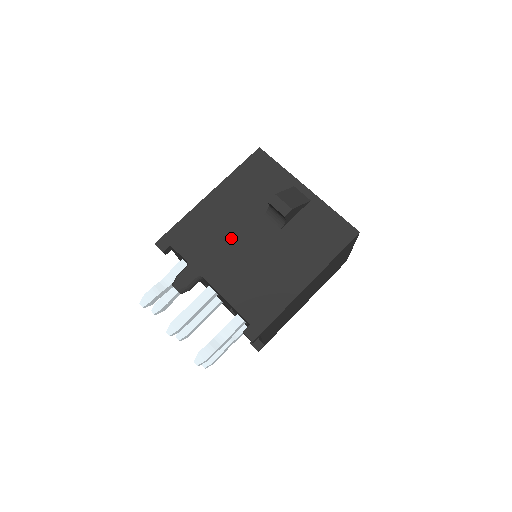
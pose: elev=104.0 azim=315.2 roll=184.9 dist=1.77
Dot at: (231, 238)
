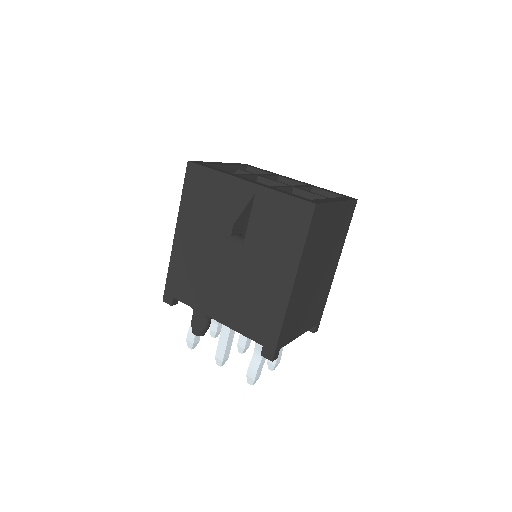
Dot at: (210, 269)
